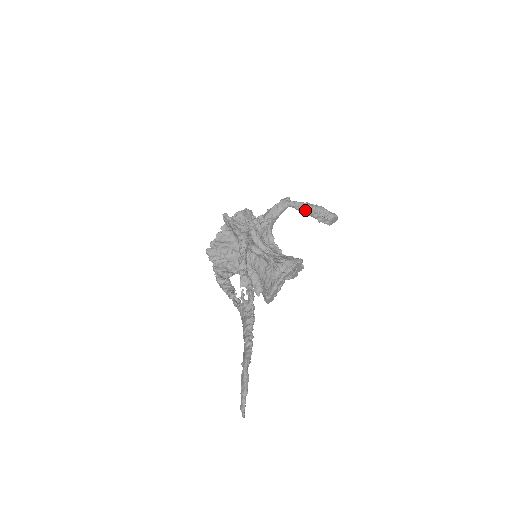
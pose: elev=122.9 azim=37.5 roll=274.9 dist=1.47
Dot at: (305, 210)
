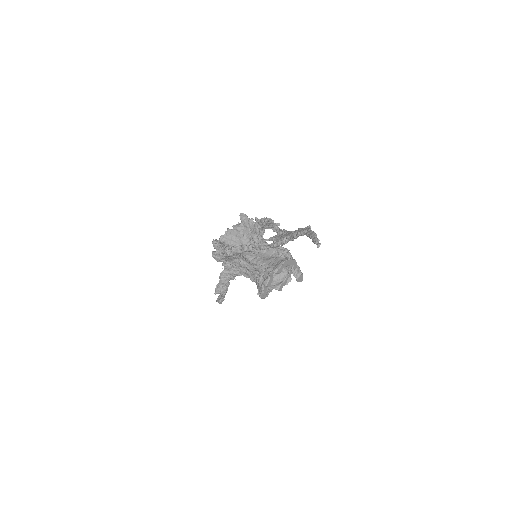
Dot at: occluded
